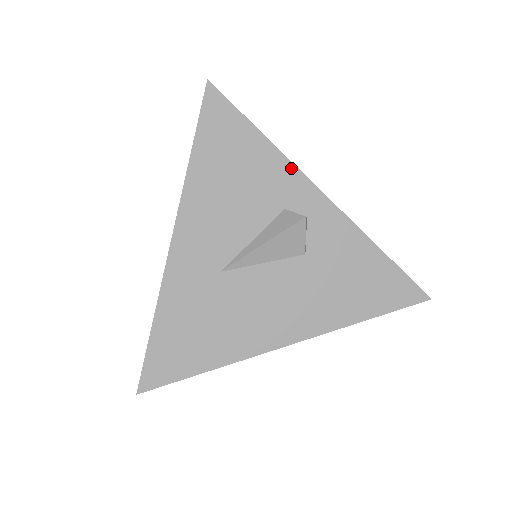
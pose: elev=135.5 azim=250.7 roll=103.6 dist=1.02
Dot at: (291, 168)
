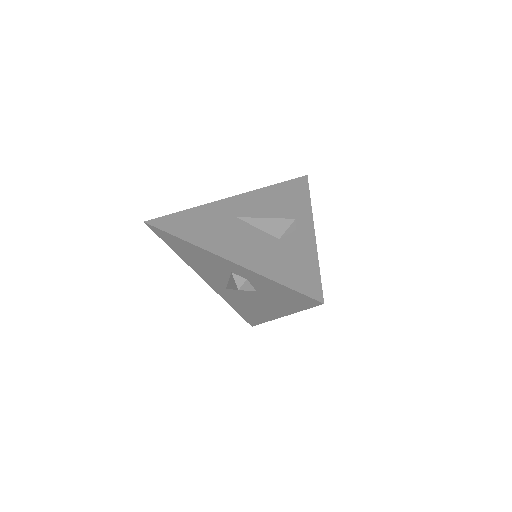
Dot at: (310, 213)
